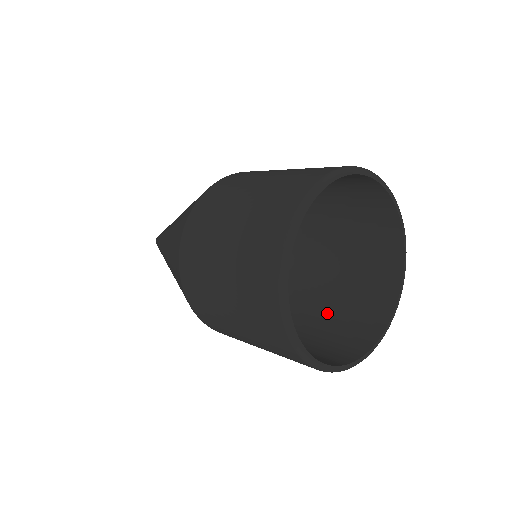
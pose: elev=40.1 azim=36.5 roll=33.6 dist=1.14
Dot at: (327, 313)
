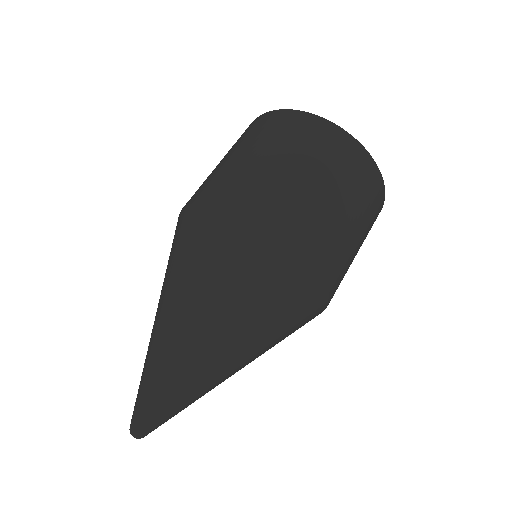
Dot at: occluded
